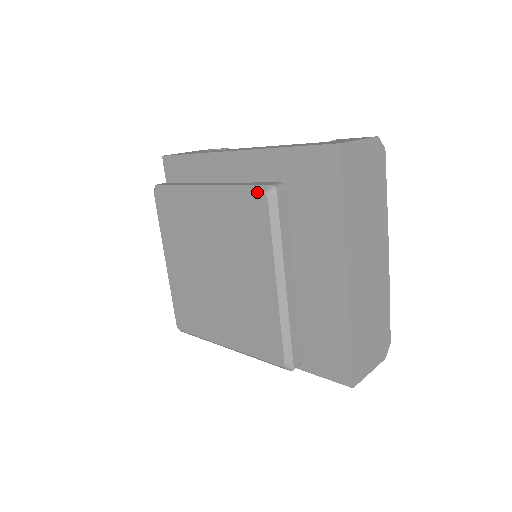
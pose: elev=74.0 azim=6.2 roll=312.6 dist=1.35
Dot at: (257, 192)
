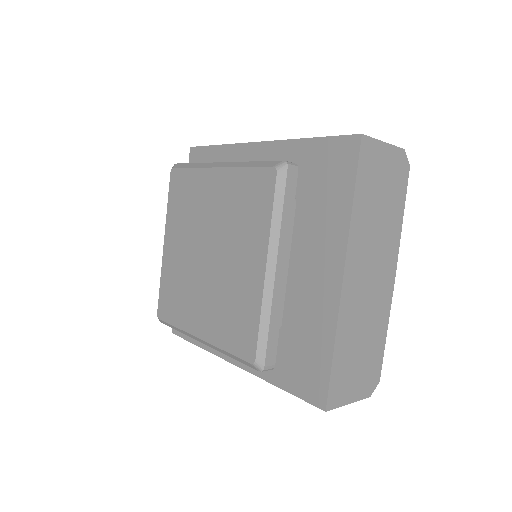
Dot at: (268, 166)
